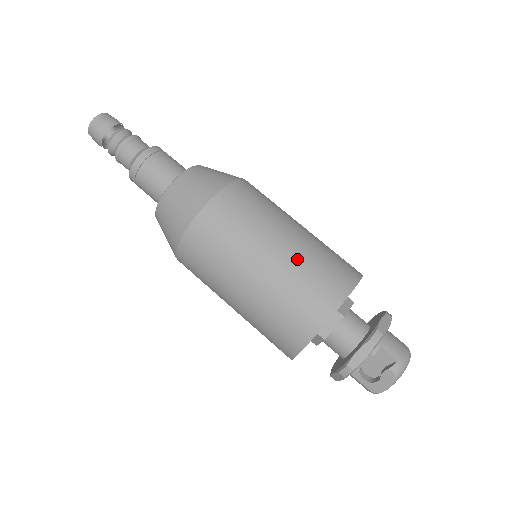
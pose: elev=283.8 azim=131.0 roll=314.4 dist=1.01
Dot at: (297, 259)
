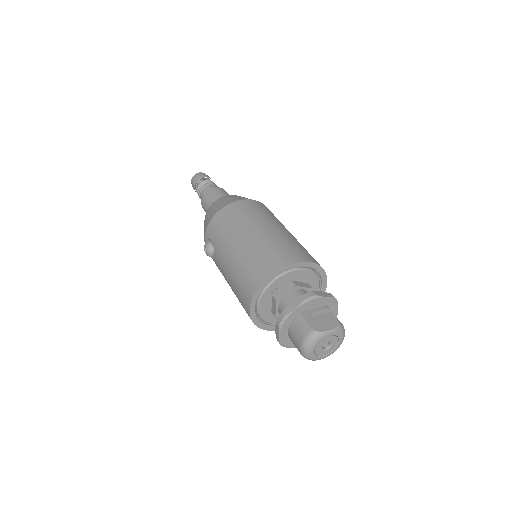
Dot at: occluded
